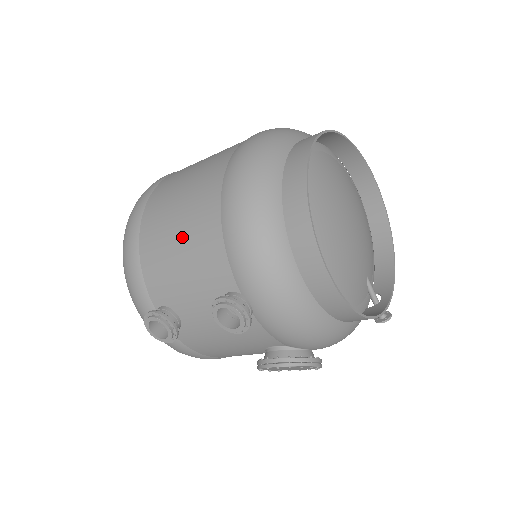
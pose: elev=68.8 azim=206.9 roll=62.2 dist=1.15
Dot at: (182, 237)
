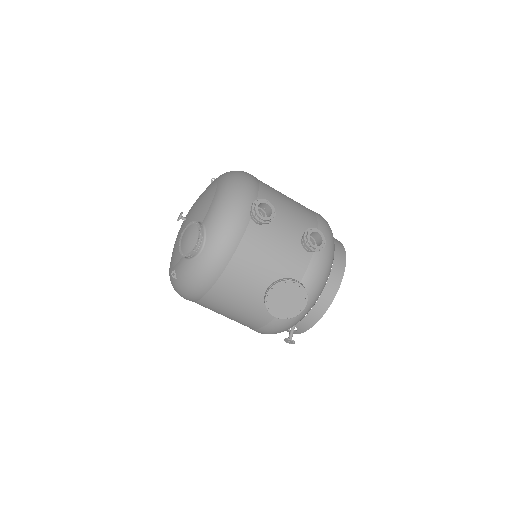
Dot at: (292, 201)
